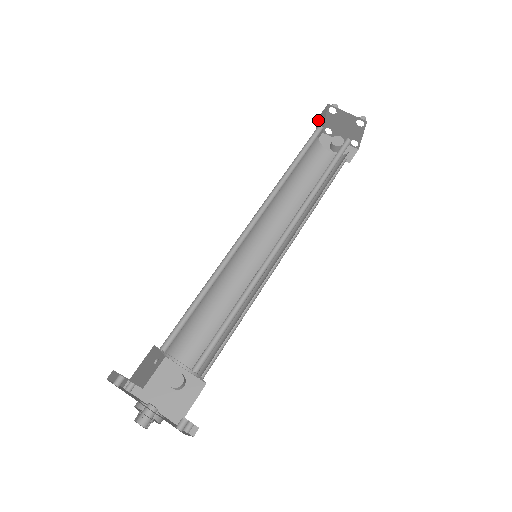
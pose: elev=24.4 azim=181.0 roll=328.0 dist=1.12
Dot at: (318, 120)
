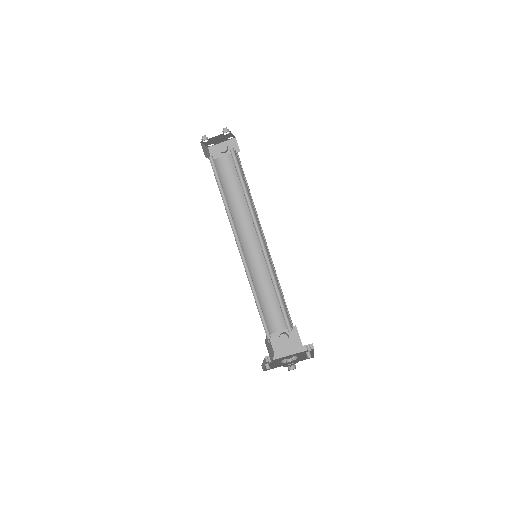
Dot at: (205, 155)
